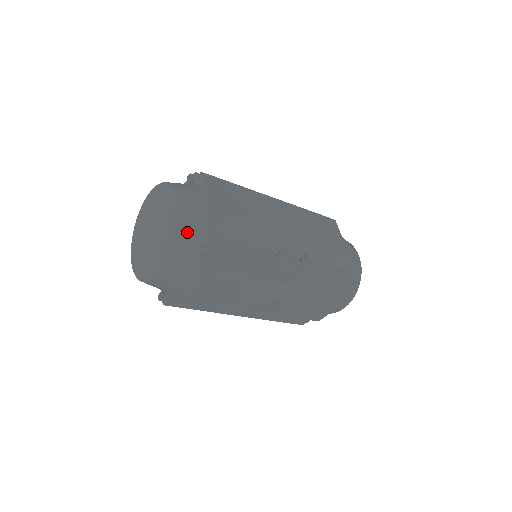
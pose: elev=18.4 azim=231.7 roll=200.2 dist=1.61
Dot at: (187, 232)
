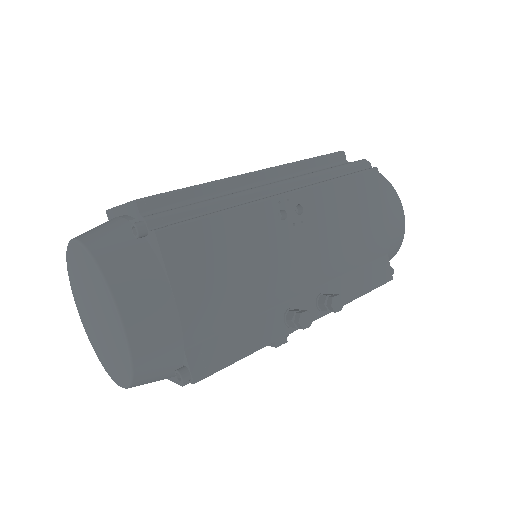
Dot at: (151, 363)
